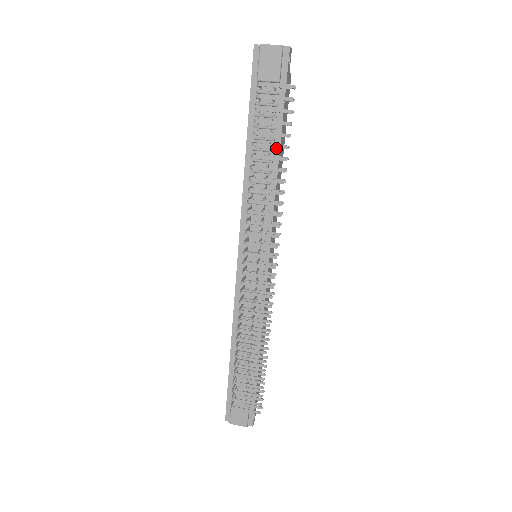
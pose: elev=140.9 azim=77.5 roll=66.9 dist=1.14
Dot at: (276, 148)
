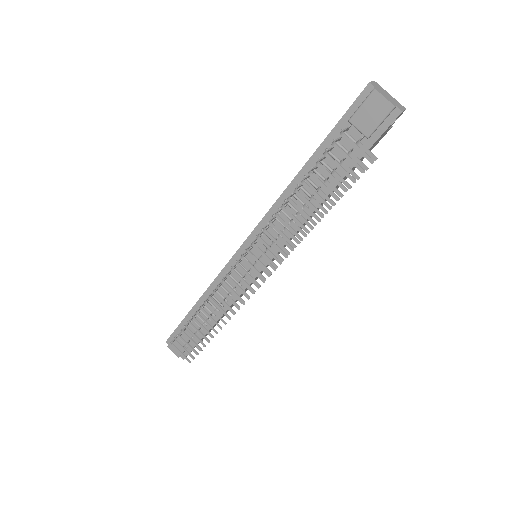
Dot at: (326, 191)
